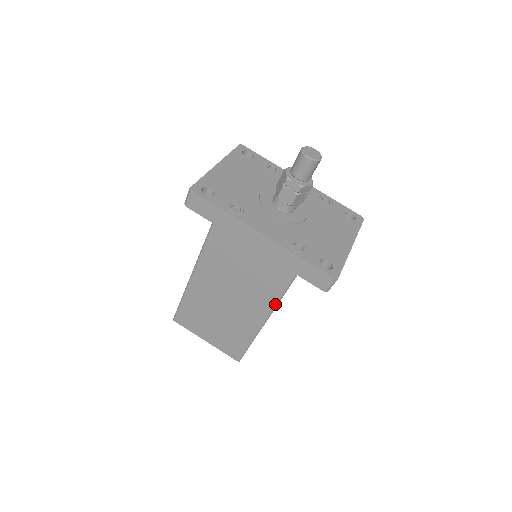
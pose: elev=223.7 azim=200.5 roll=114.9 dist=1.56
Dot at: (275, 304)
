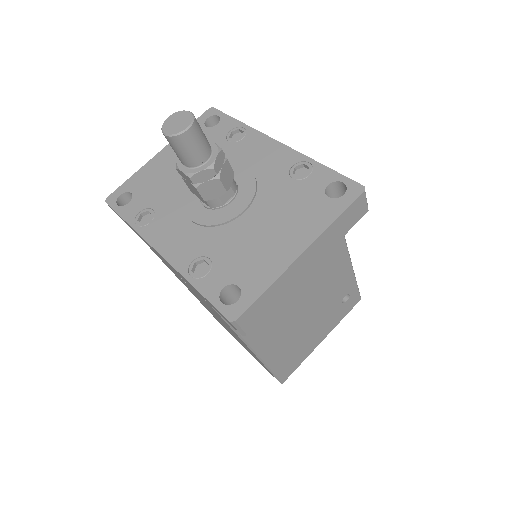
Dot at: (236, 334)
